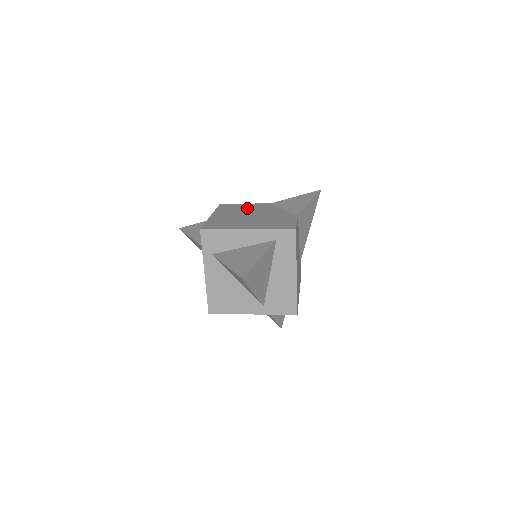
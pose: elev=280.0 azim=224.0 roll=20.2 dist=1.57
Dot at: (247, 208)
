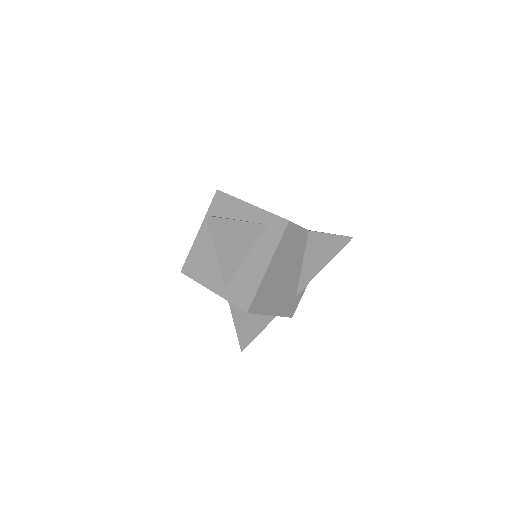
Dot at: occluded
